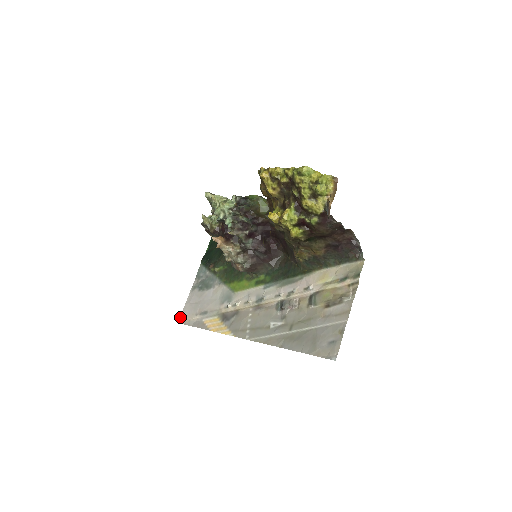
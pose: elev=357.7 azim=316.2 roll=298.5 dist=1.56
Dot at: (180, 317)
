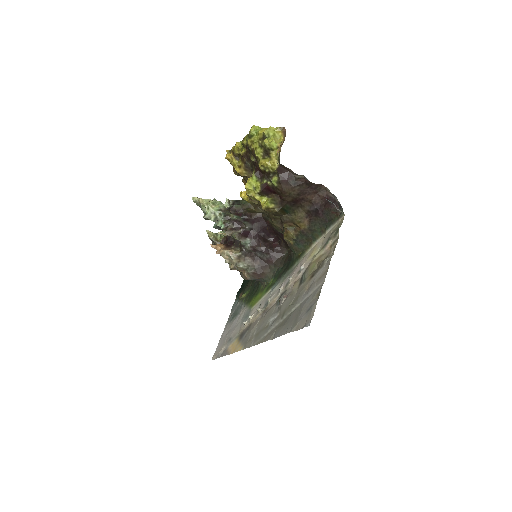
Dot at: (214, 354)
